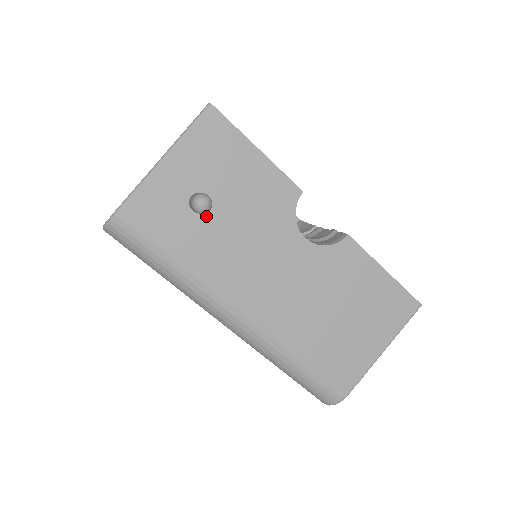
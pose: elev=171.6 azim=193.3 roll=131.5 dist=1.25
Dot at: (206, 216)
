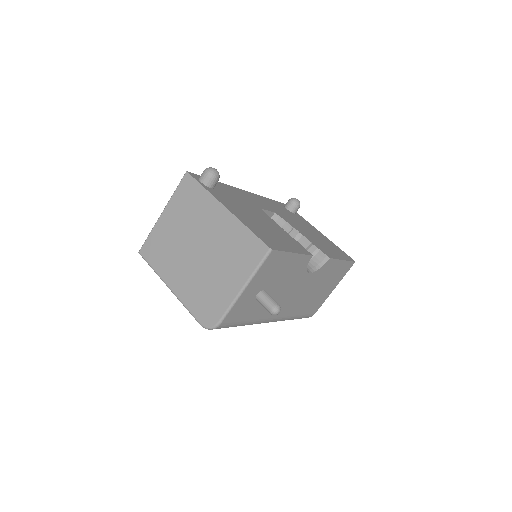
Dot at: occluded
